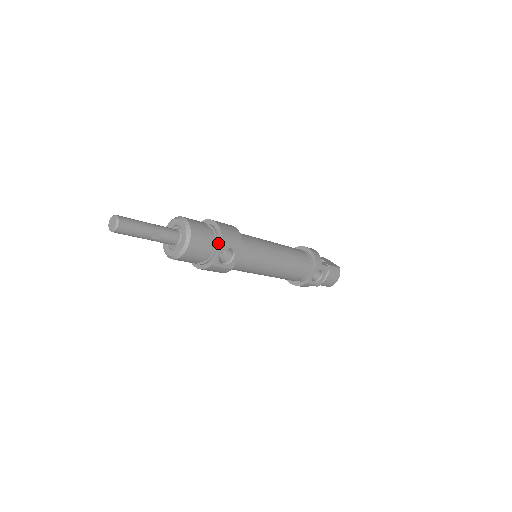
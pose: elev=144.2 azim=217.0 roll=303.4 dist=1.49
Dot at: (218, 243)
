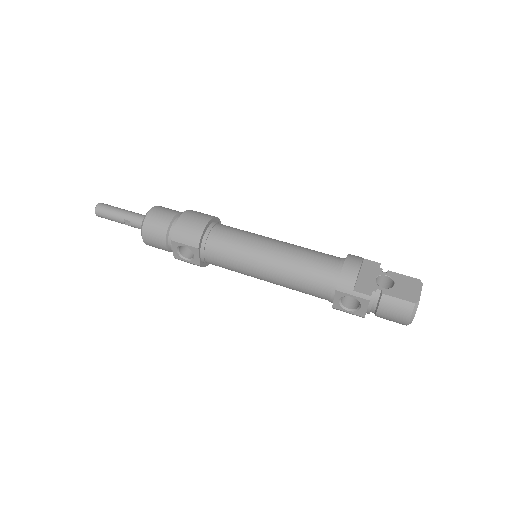
Dot at: (173, 238)
